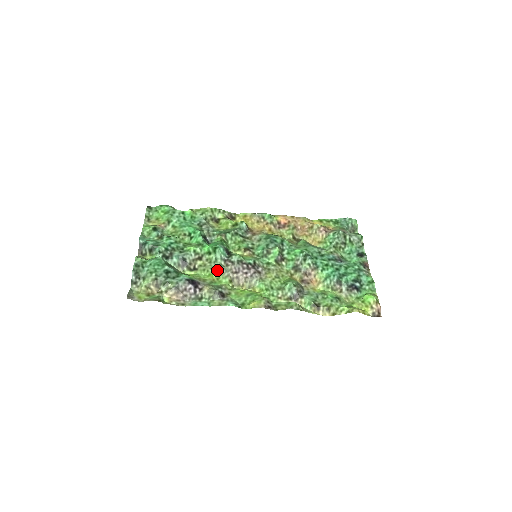
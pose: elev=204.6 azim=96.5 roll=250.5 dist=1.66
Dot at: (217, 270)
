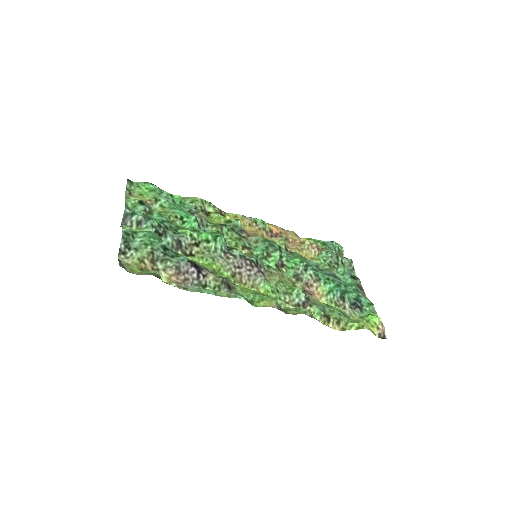
Dot at: (217, 261)
